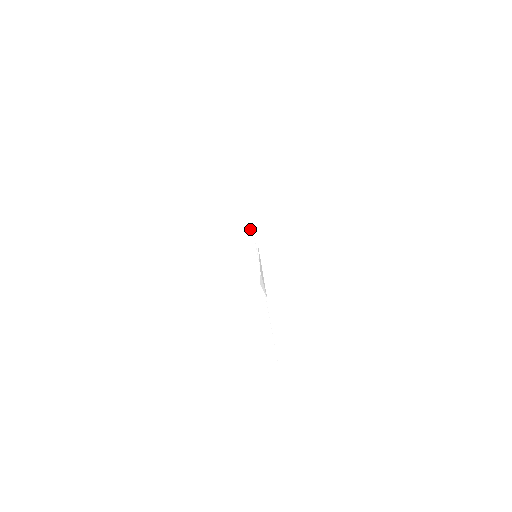
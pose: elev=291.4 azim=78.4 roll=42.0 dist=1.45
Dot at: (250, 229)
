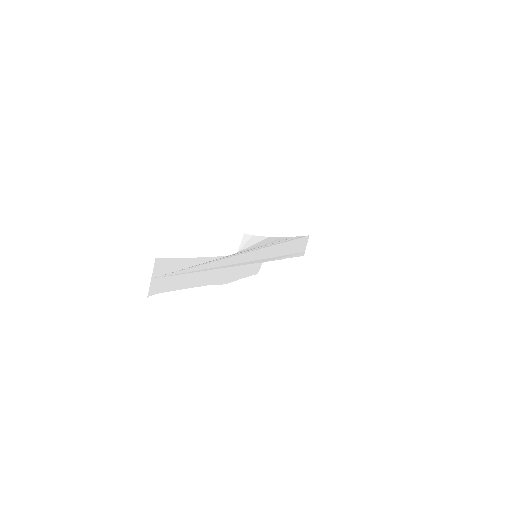
Dot at: (267, 260)
